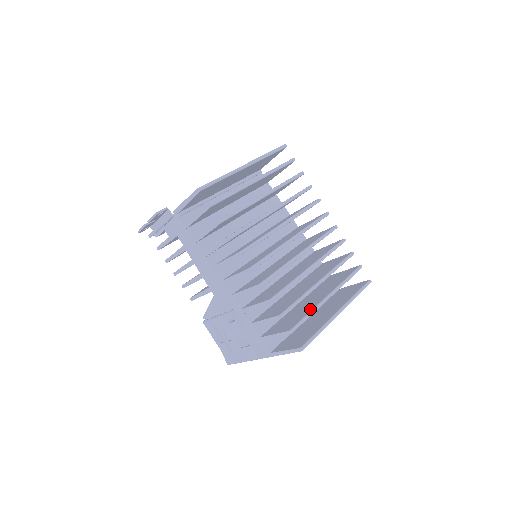
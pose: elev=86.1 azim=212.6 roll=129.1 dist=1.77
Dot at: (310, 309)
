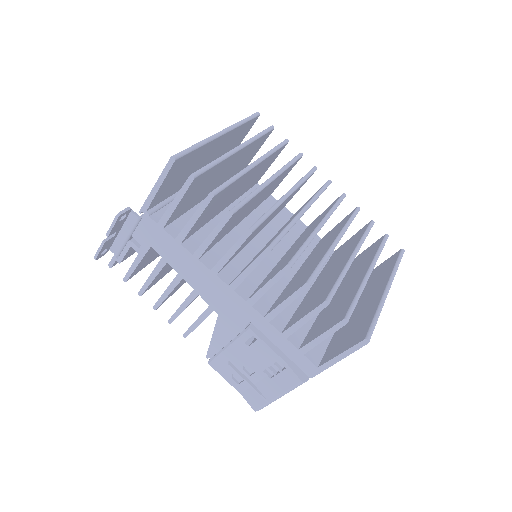
Dot at: (354, 291)
